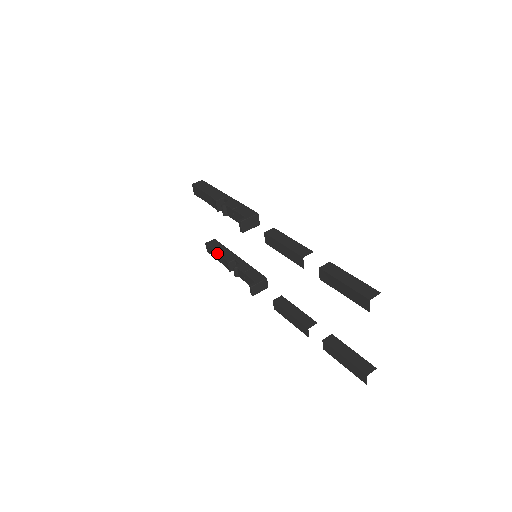
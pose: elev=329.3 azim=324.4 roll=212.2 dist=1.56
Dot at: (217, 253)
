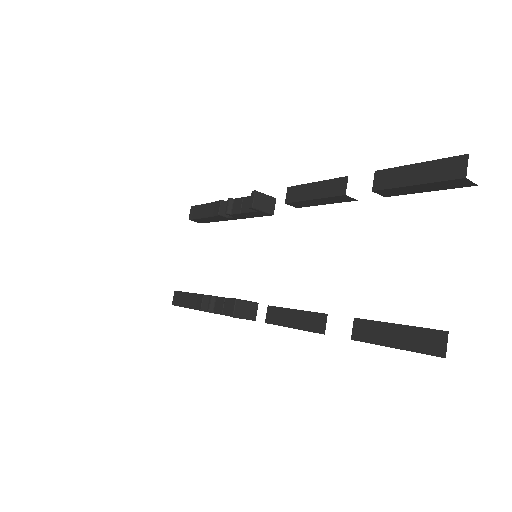
Dot at: (189, 293)
